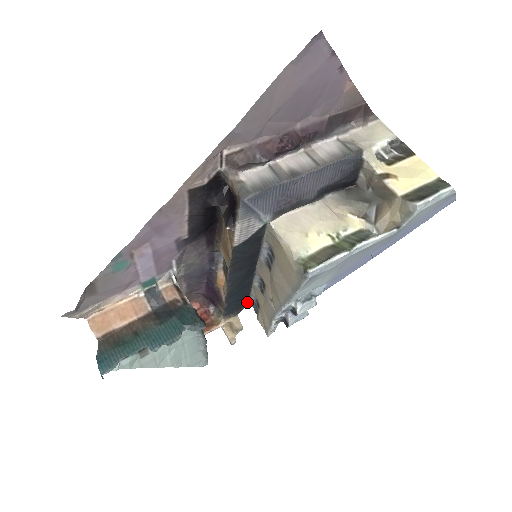
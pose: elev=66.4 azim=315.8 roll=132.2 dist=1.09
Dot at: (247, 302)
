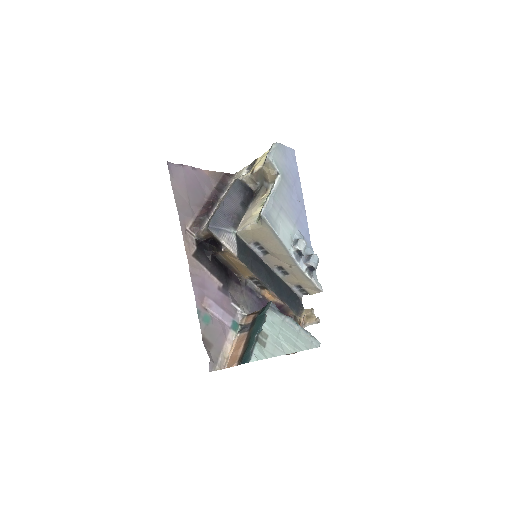
Dot at: (298, 296)
